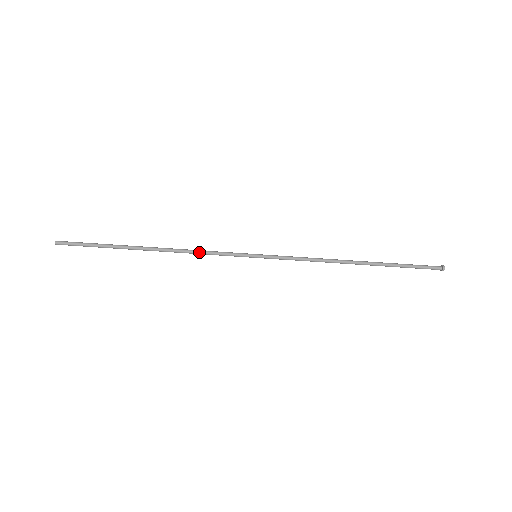
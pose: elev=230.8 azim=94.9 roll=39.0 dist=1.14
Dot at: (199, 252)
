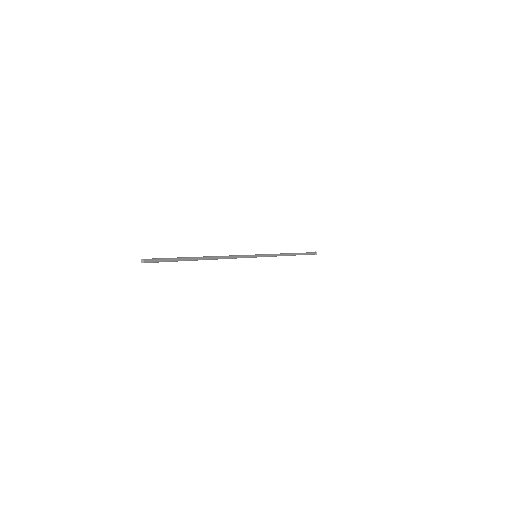
Dot at: occluded
